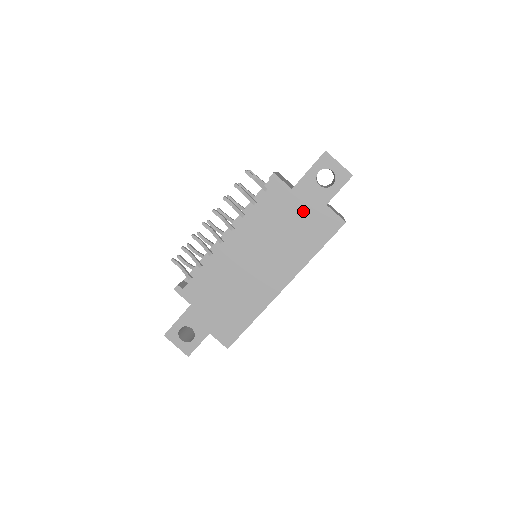
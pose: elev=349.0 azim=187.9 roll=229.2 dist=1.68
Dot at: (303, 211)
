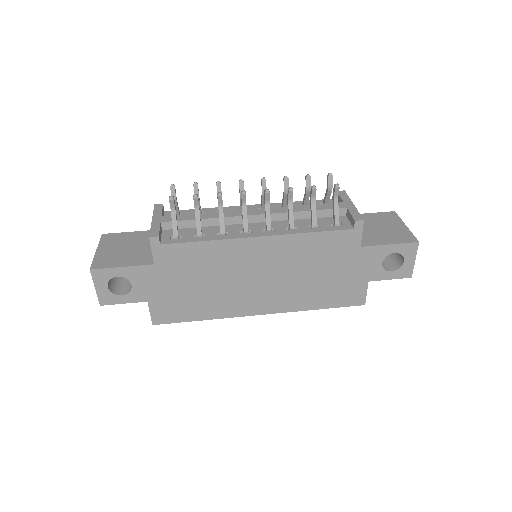
Dot at: (347, 271)
